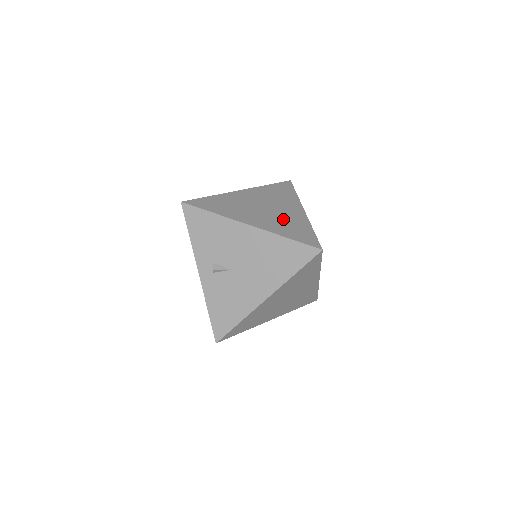
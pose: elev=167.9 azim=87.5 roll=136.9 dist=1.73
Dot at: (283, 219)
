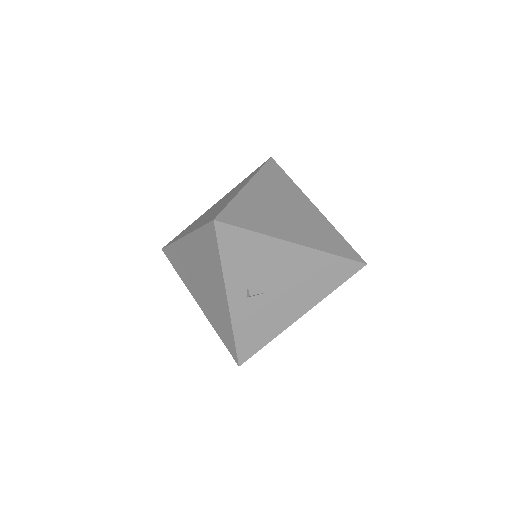
Dot at: (313, 226)
